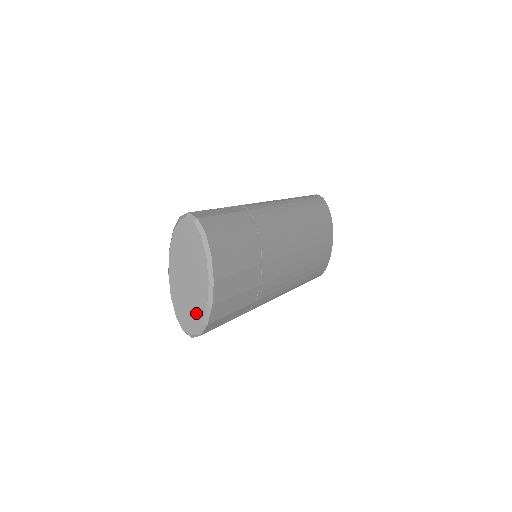
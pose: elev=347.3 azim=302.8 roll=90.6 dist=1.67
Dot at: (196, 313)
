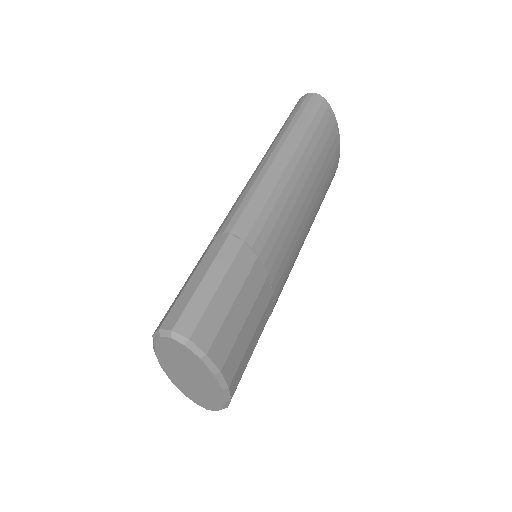
Dot at: (211, 402)
